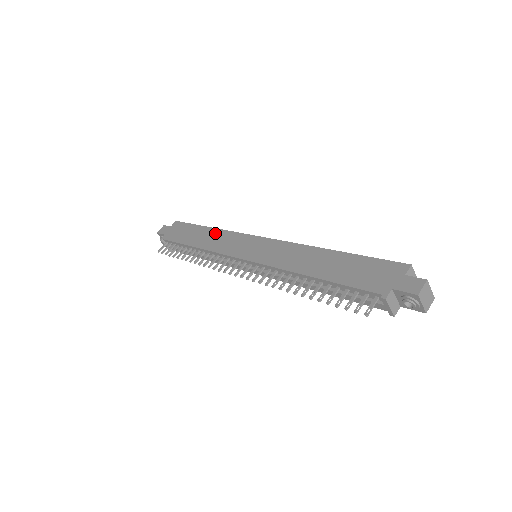
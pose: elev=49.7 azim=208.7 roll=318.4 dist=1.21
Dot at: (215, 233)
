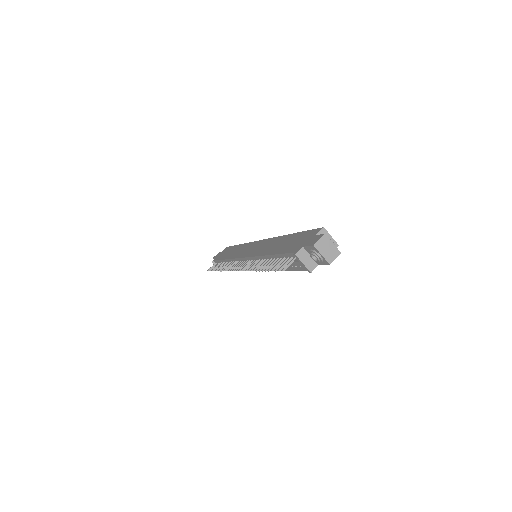
Dot at: (240, 247)
